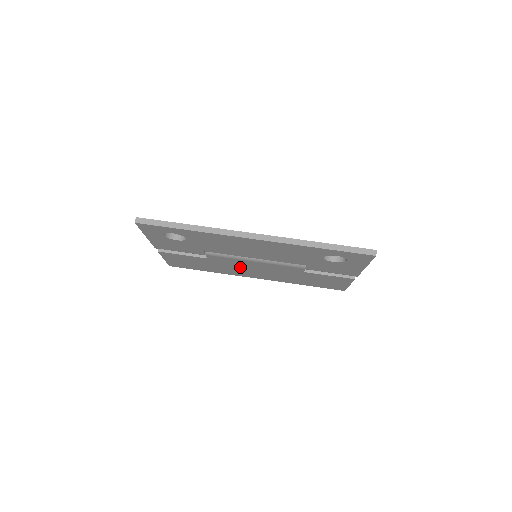
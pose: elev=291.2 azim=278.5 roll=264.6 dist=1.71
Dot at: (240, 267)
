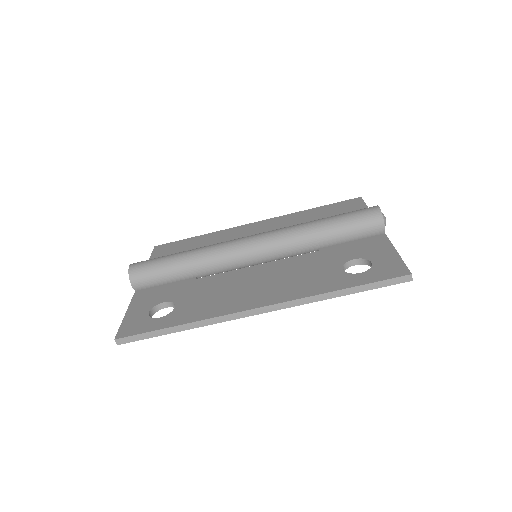
Dot at: occluded
